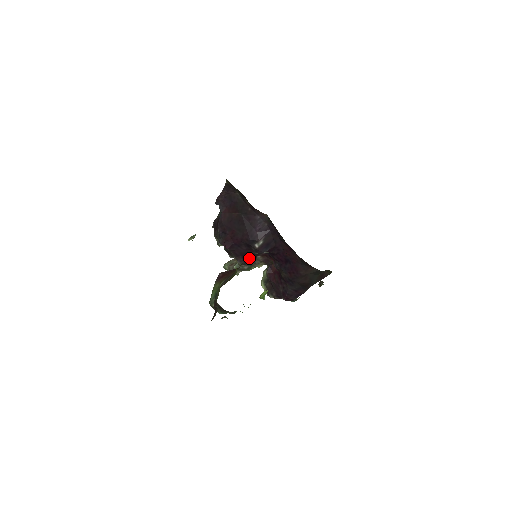
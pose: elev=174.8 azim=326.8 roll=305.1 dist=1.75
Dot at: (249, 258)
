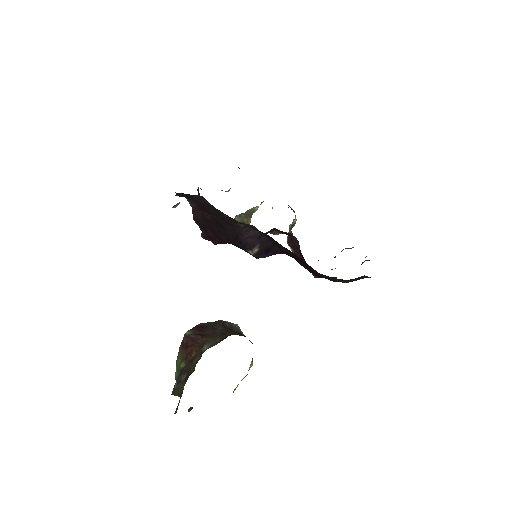
Dot at: occluded
